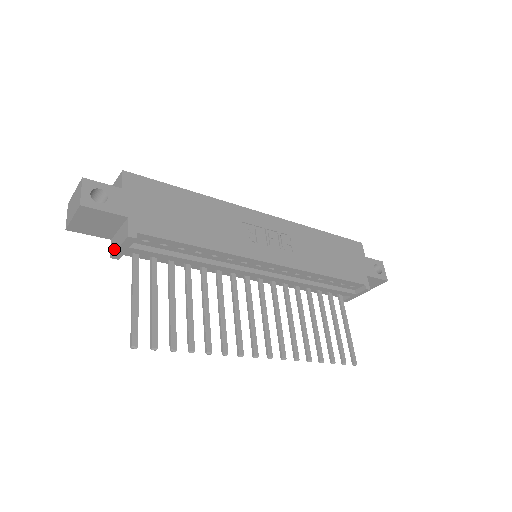
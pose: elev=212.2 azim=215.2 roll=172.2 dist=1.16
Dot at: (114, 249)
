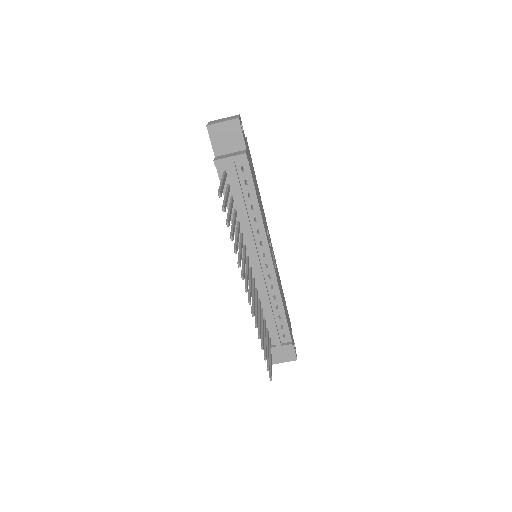
Dot at: (222, 158)
